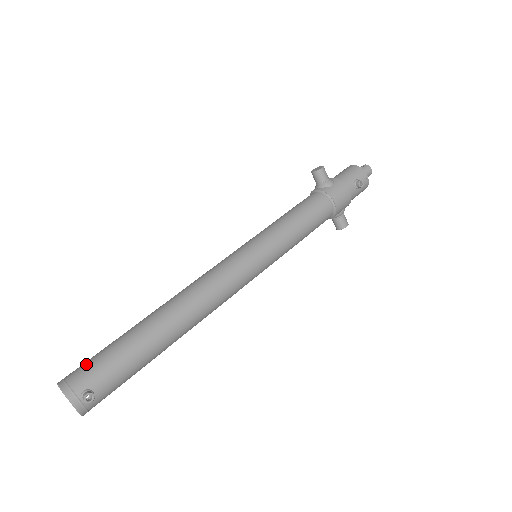
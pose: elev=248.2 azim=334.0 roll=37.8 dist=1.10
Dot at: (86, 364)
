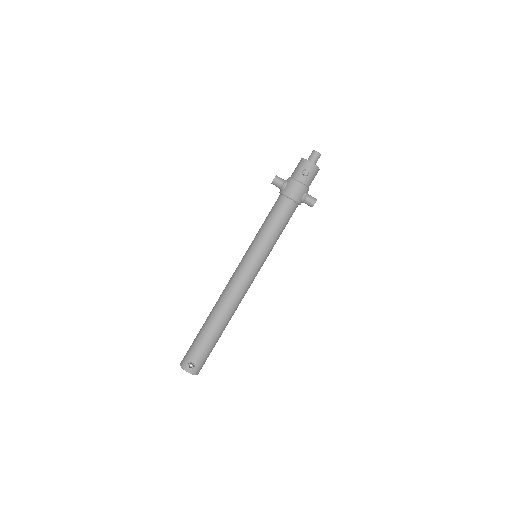
Dot at: (188, 351)
